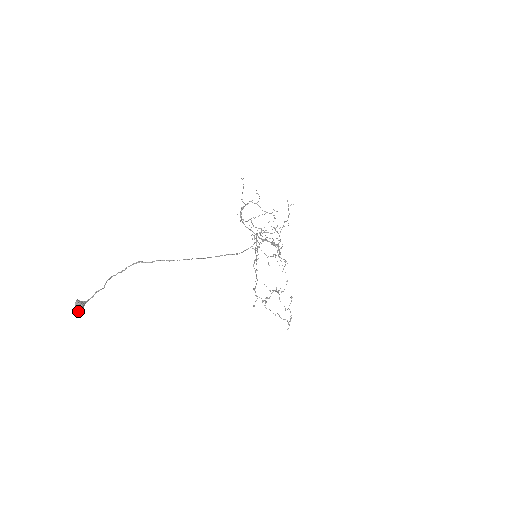
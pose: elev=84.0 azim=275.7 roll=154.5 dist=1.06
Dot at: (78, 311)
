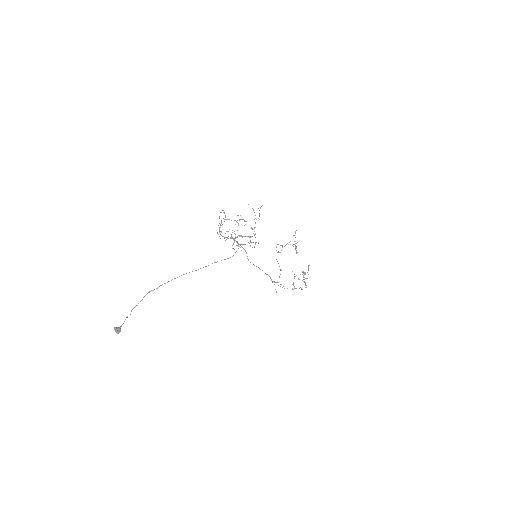
Dot at: (117, 333)
